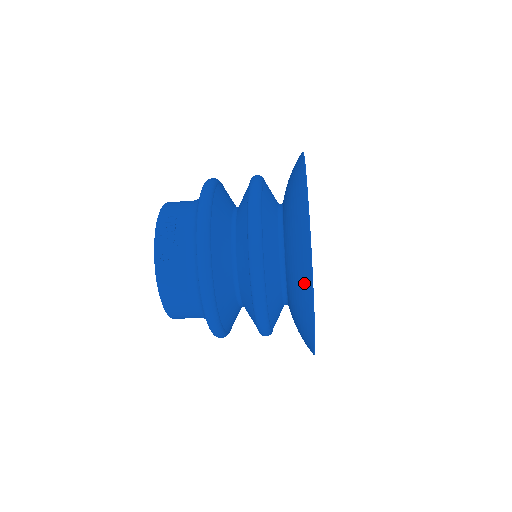
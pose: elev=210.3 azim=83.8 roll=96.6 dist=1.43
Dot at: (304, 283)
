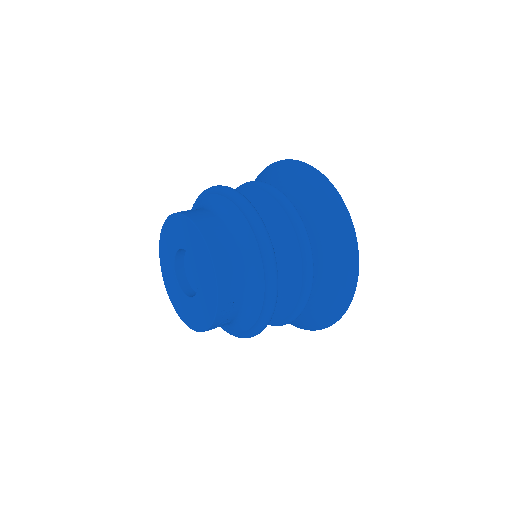
Dot at: (300, 324)
